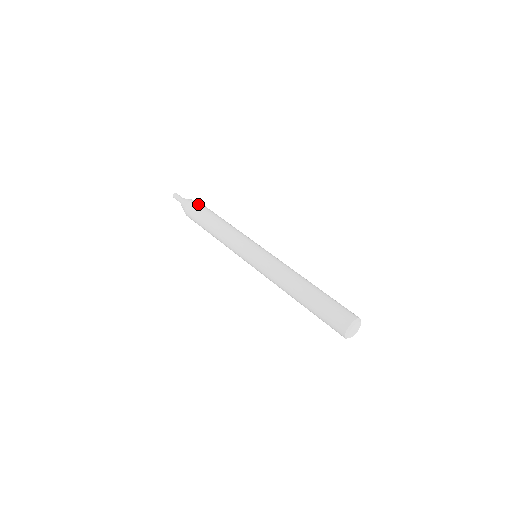
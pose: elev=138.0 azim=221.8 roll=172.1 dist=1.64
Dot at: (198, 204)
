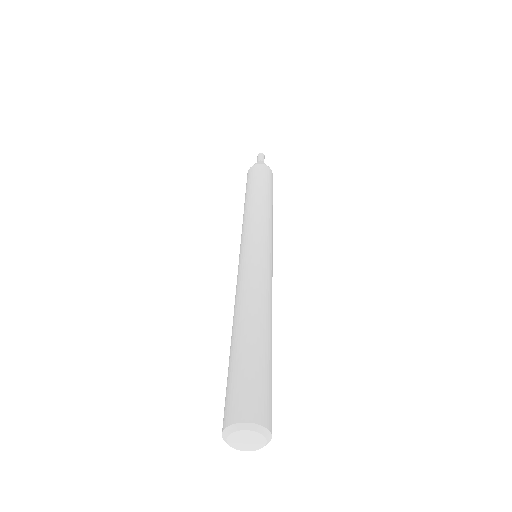
Dot at: (267, 171)
